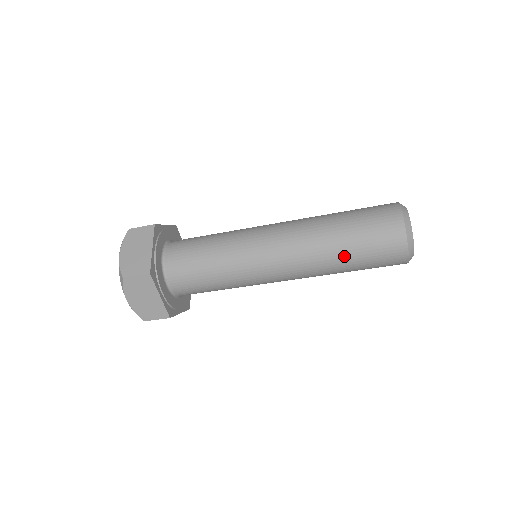
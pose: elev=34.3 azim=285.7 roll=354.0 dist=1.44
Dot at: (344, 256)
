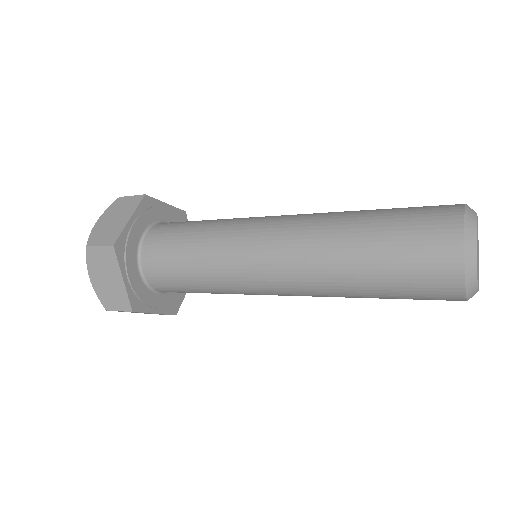
Dot at: (362, 267)
